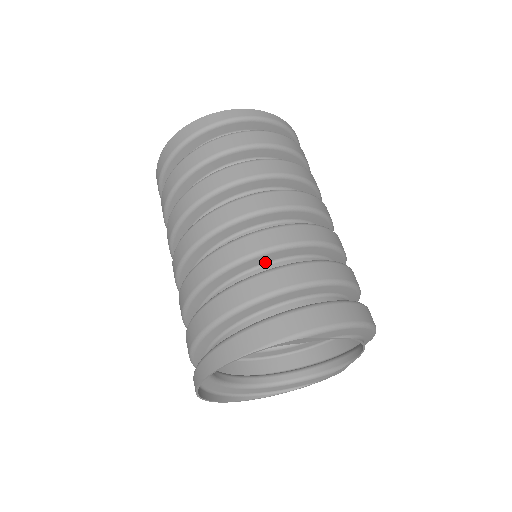
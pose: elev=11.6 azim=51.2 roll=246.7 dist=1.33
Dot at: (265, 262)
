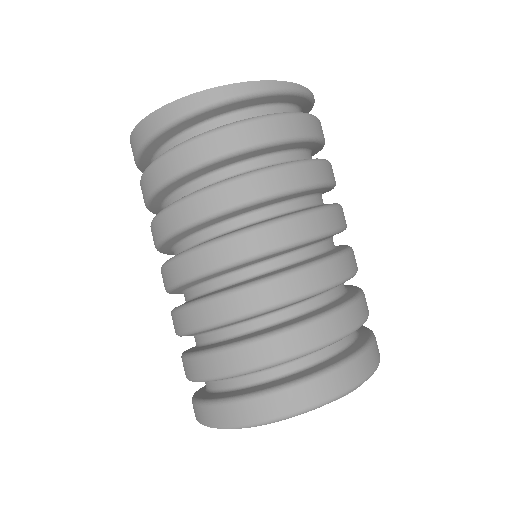
Dot at: (230, 325)
